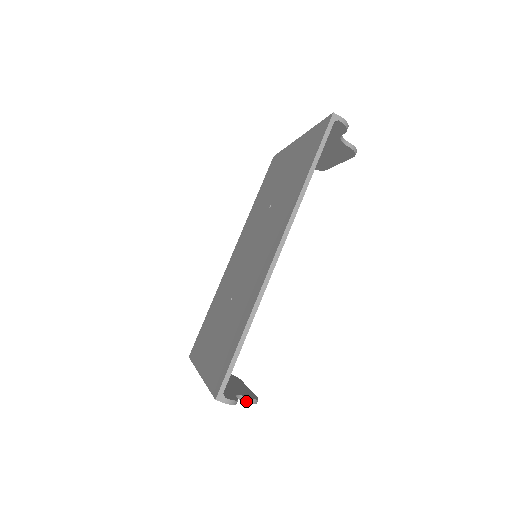
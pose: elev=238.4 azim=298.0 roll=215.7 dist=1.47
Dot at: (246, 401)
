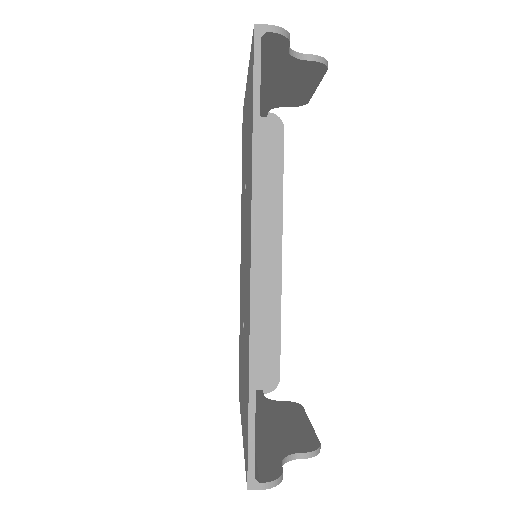
Dot at: (302, 458)
